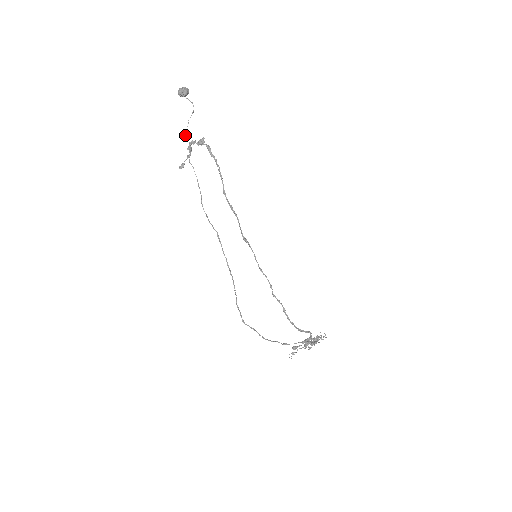
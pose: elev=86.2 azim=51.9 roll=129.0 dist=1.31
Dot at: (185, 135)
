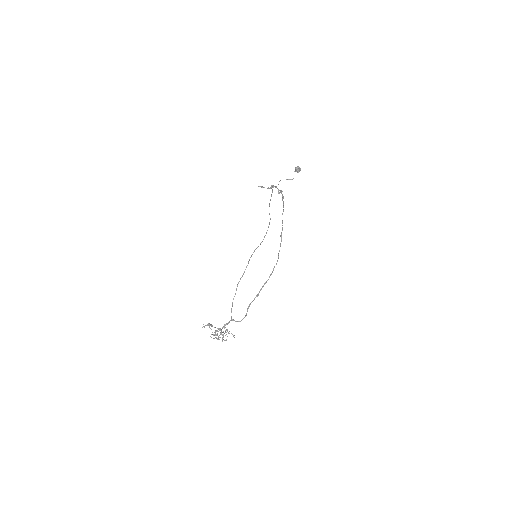
Dot at: (280, 180)
